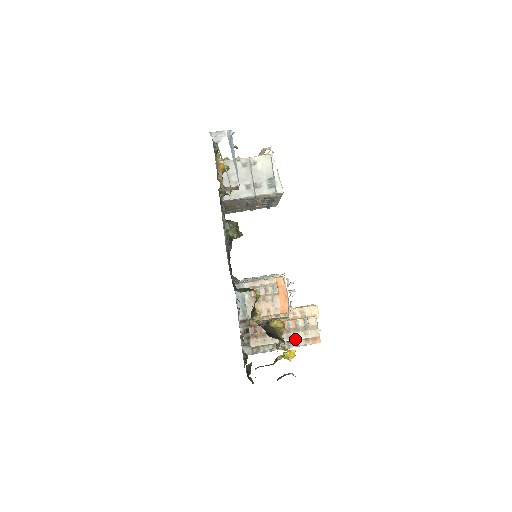
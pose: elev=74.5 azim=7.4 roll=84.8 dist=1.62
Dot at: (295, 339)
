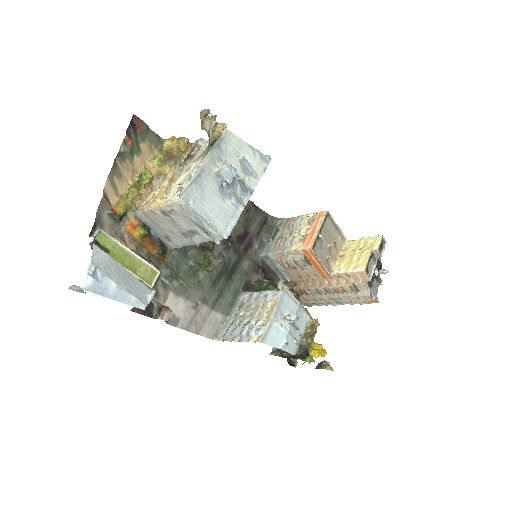
Dot at: (346, 301)
